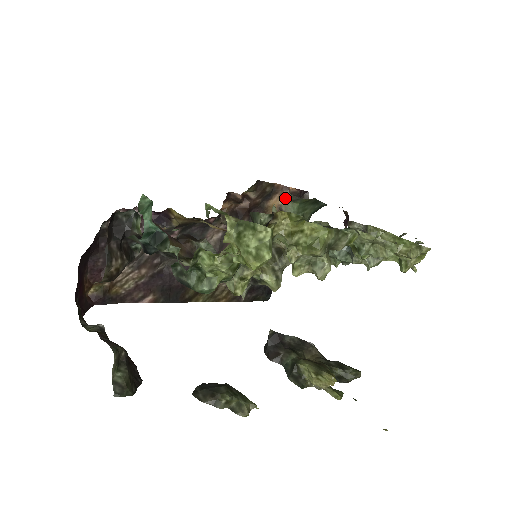
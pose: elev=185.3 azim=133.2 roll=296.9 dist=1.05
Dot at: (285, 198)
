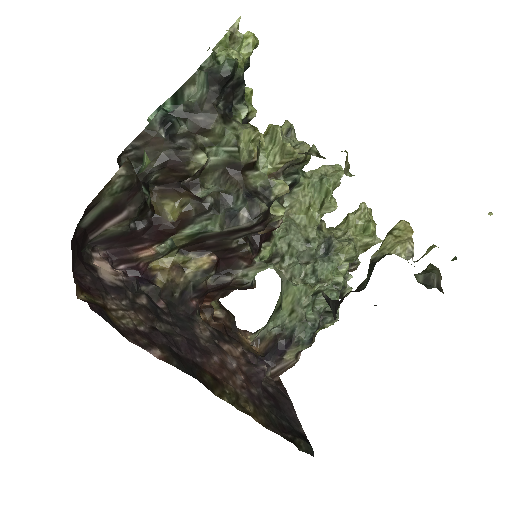
Dot at: (251, 336)
